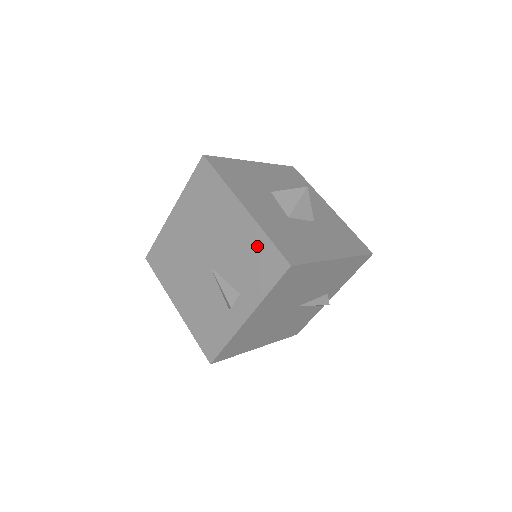
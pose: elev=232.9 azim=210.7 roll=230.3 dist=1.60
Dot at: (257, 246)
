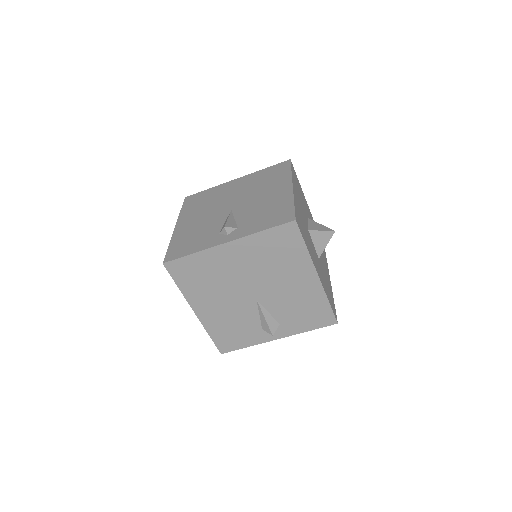
Dot at: (315, 304)
